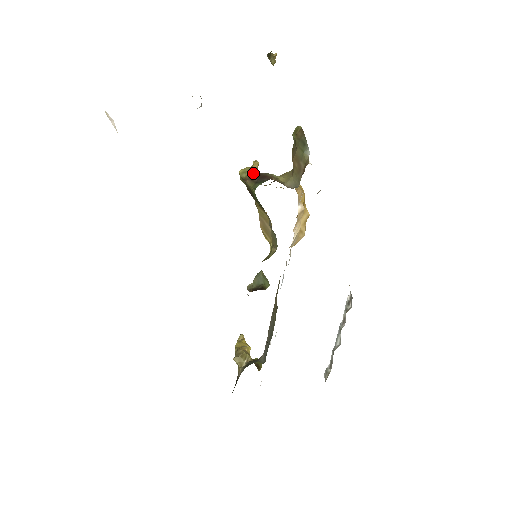
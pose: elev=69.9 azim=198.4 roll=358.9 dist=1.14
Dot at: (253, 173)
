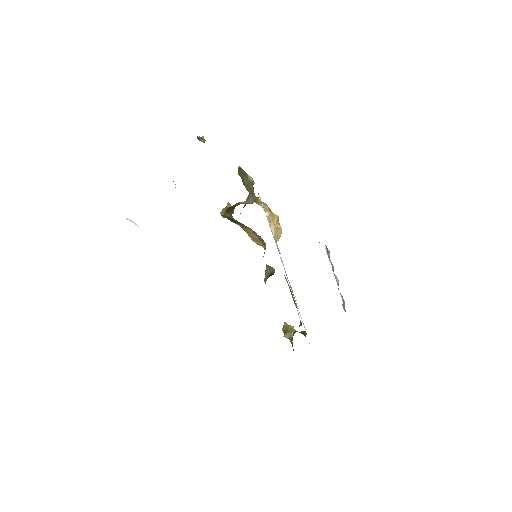
Dot at: (227, 209)
